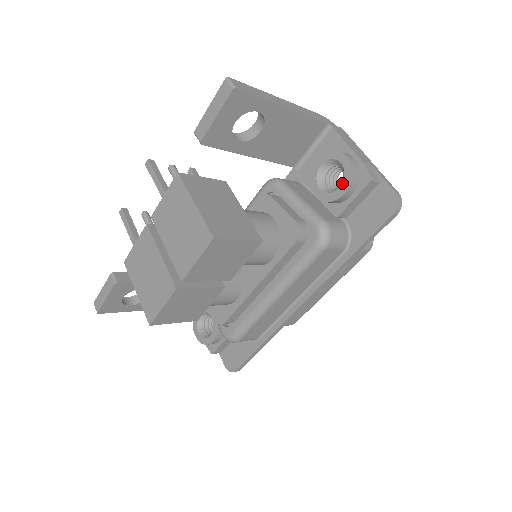
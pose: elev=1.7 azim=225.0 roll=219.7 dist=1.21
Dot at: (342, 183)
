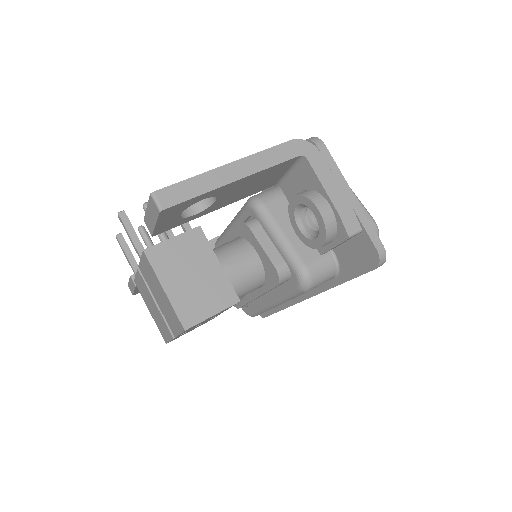
Dot at: (318, 236)
